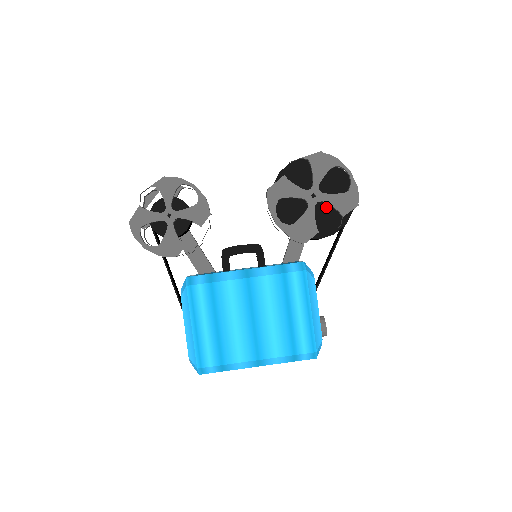
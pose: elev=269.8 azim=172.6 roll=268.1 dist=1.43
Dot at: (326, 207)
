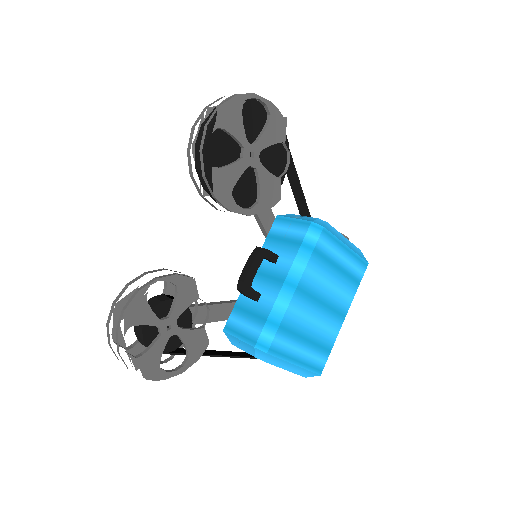
Dot at: (265, 151)
